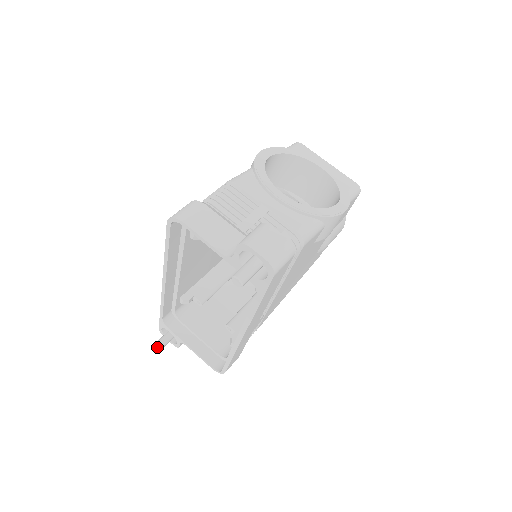
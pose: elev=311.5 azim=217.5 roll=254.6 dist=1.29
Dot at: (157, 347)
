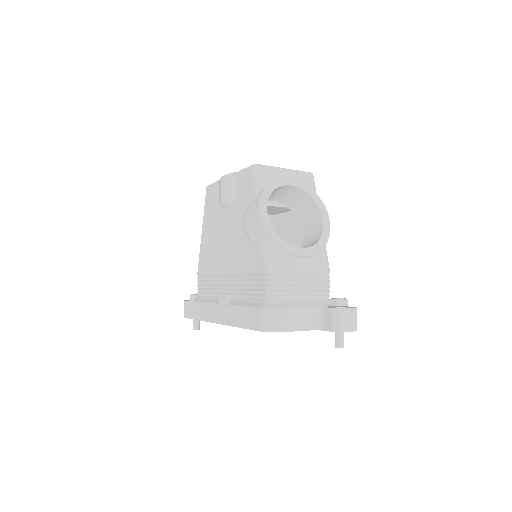
Dot at: occluded
